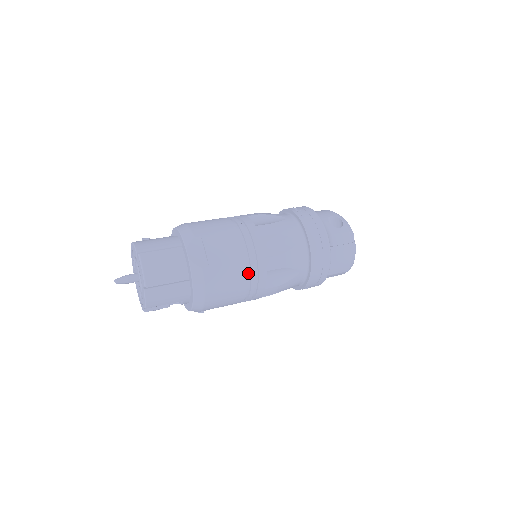
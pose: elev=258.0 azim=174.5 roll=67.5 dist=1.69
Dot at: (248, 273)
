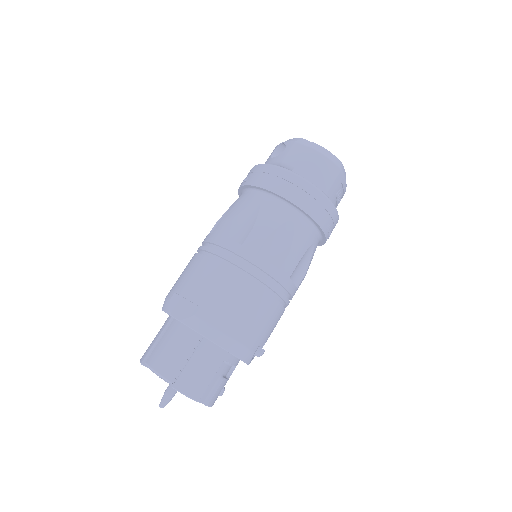
Dot at: (243, 274)
